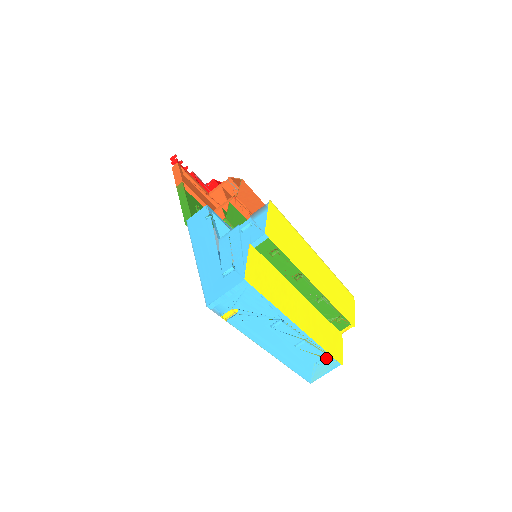
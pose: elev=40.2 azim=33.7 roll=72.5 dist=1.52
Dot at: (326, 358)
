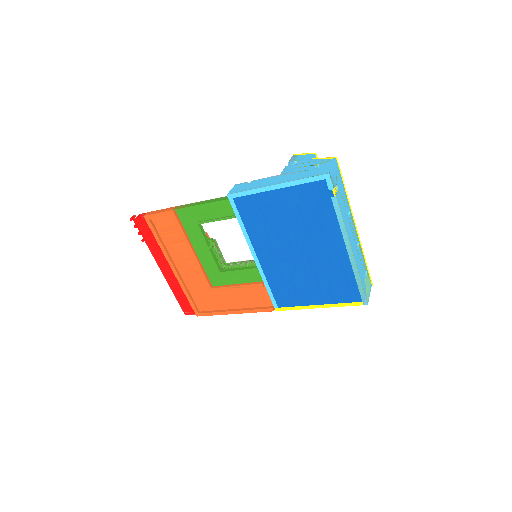
Dot at: (366, 273)
